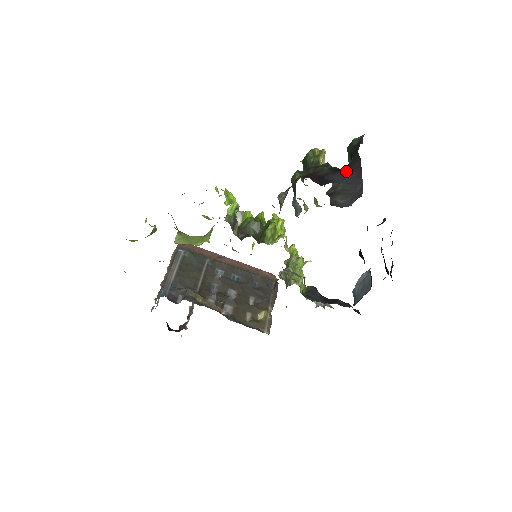
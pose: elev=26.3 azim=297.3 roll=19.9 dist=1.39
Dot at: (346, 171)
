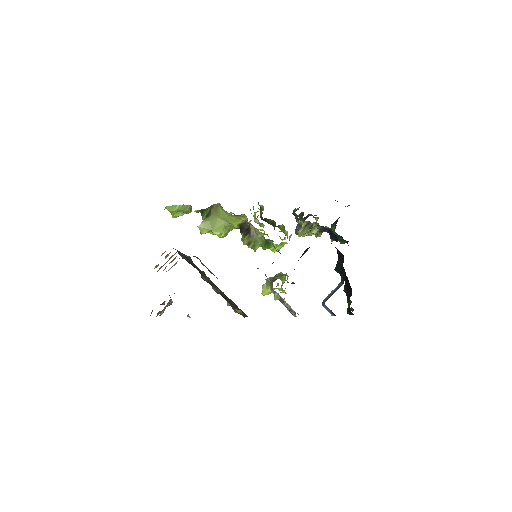
Dot at: occluded
